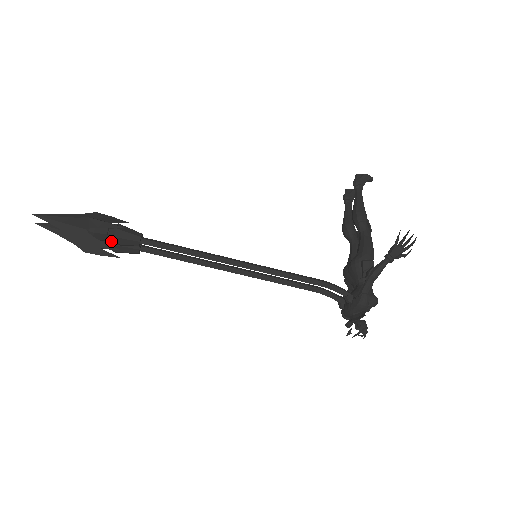
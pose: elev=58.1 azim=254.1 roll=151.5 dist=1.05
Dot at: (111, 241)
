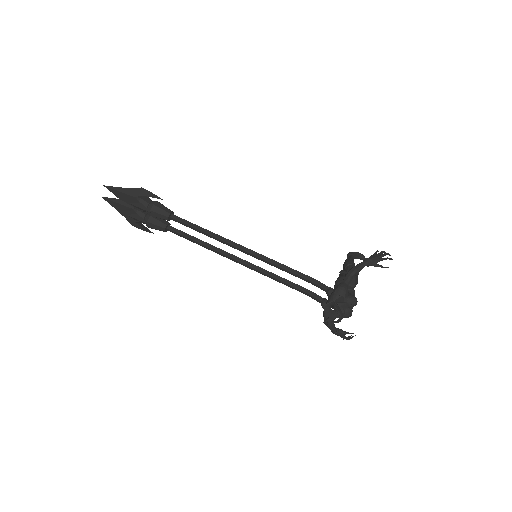
Dot at: (150, 208)
